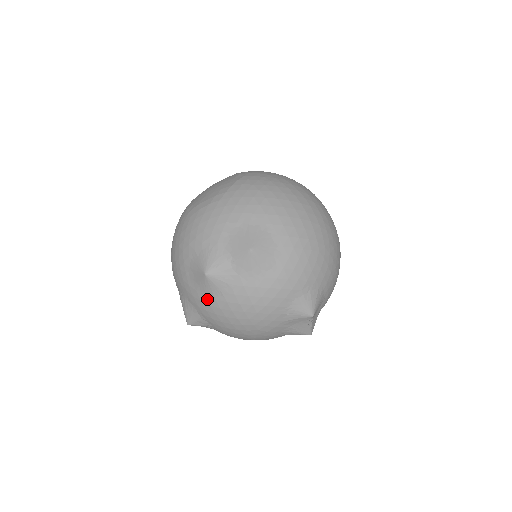
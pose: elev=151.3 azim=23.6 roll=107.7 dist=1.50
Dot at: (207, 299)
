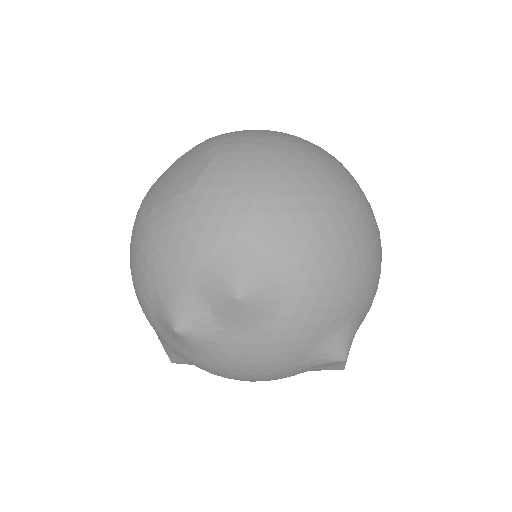
Dot at: (187, 353)
